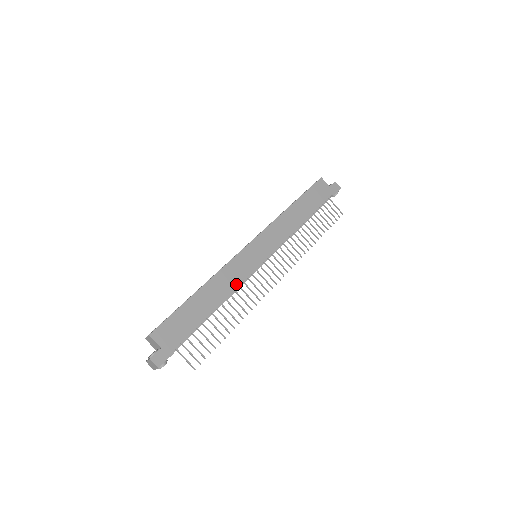
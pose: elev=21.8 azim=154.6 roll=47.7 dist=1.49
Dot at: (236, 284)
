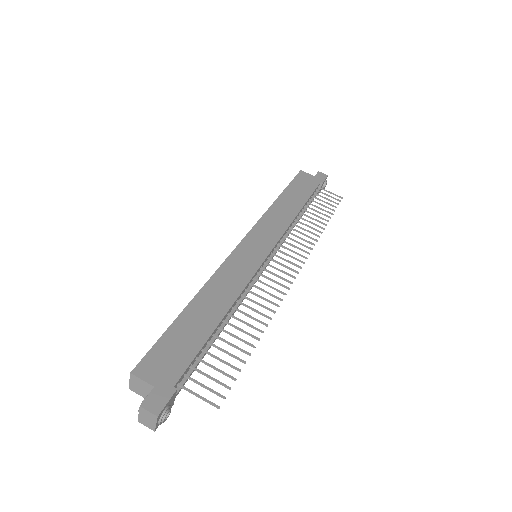
Dot at: (241, 286)
